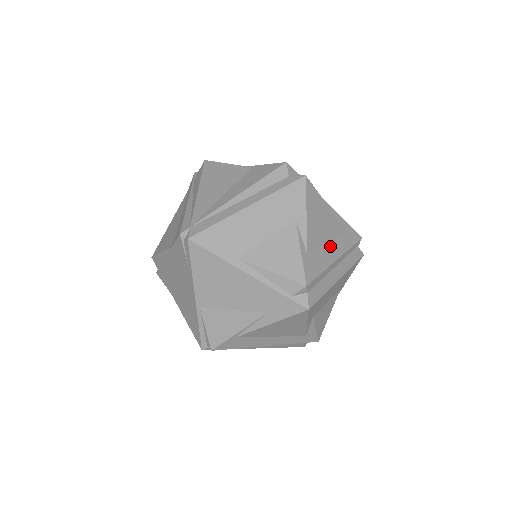
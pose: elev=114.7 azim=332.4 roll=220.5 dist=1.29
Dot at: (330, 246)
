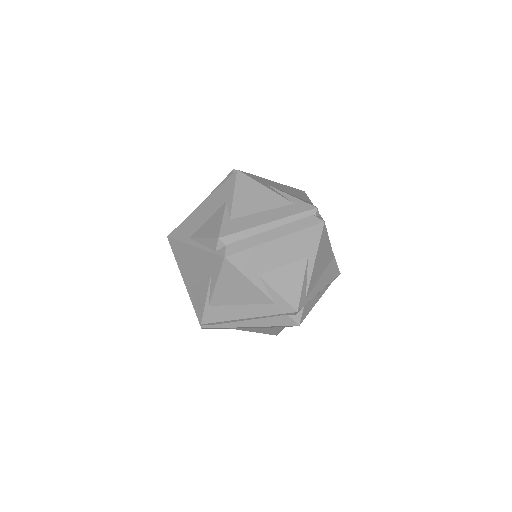
Dot at: (264, 214)
